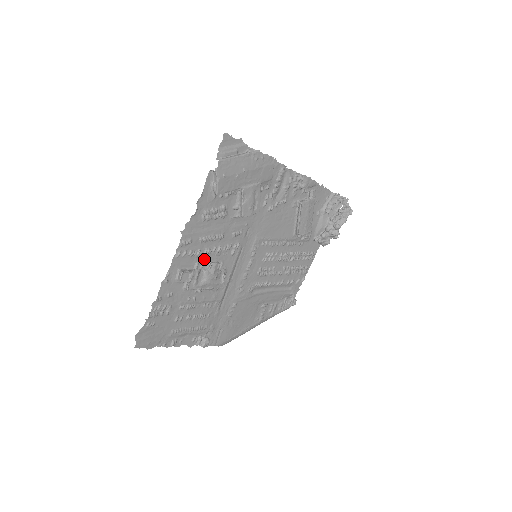
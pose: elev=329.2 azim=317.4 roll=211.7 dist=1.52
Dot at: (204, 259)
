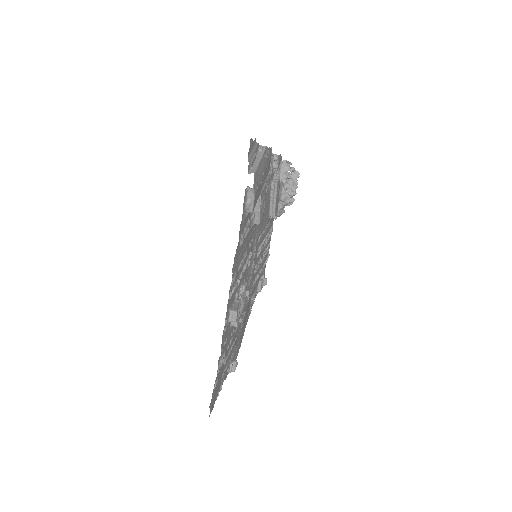
Dot at: (238, 286)
